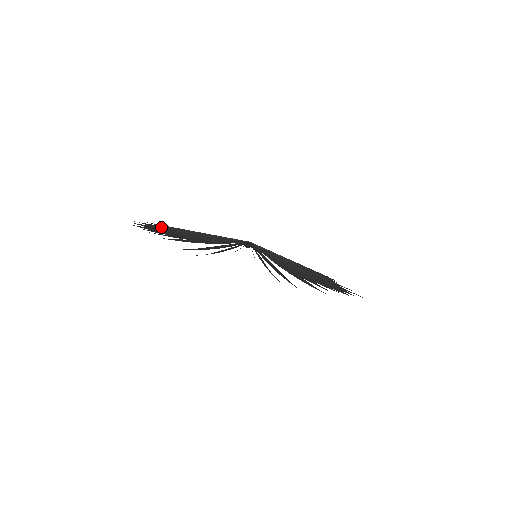
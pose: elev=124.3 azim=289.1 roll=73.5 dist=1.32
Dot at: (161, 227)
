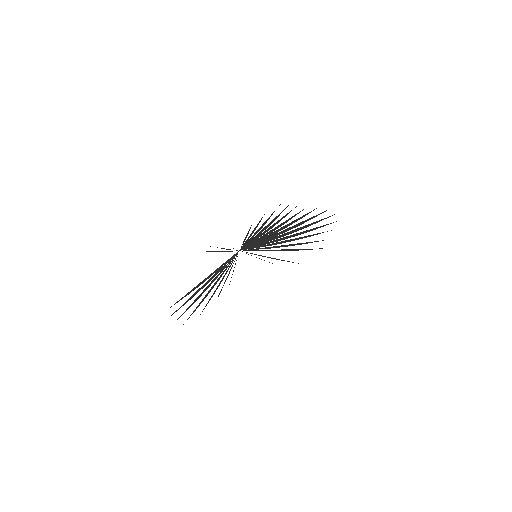
Dot at: occluded
